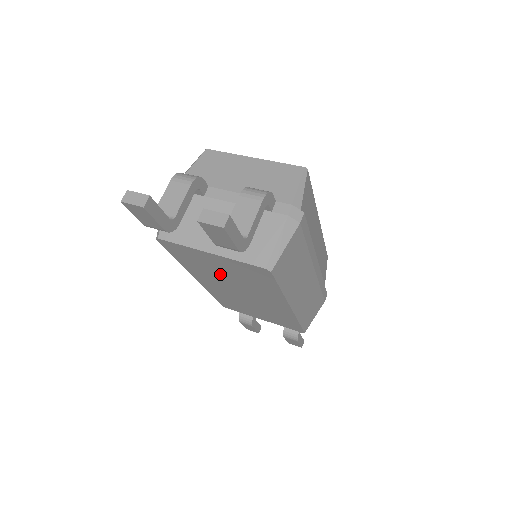
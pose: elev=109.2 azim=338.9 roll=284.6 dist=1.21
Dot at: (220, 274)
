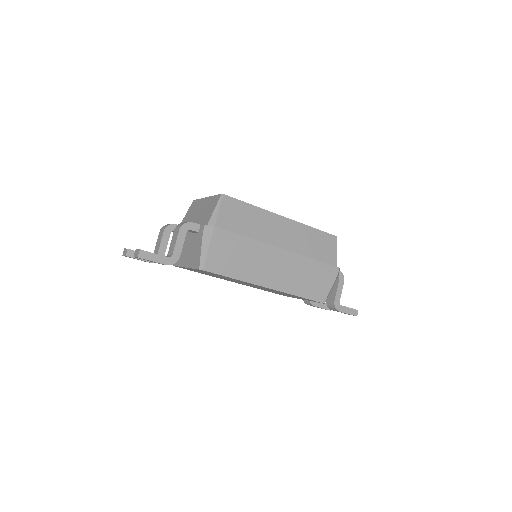
Dot at: occluded
